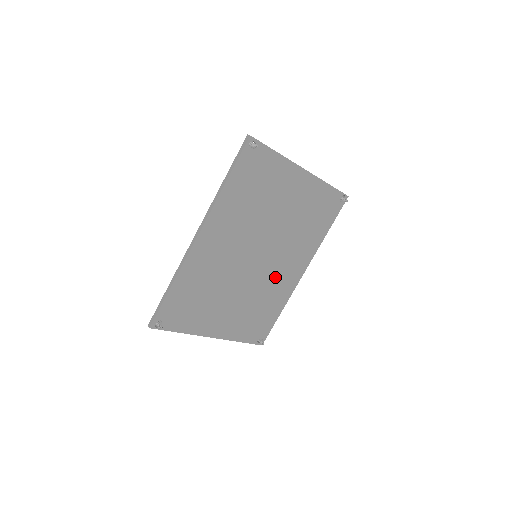
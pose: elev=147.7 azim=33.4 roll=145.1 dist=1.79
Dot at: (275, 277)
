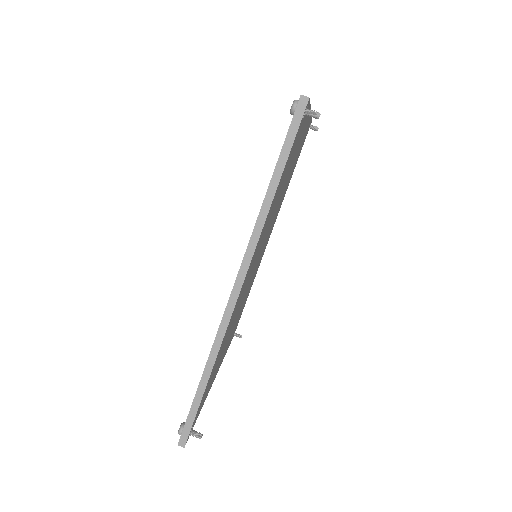
Dot at: occluded
